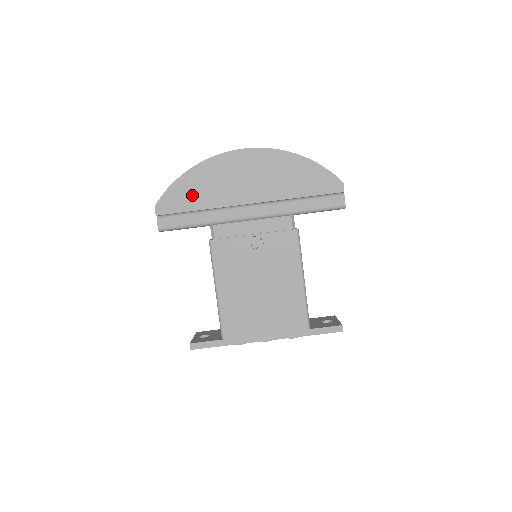
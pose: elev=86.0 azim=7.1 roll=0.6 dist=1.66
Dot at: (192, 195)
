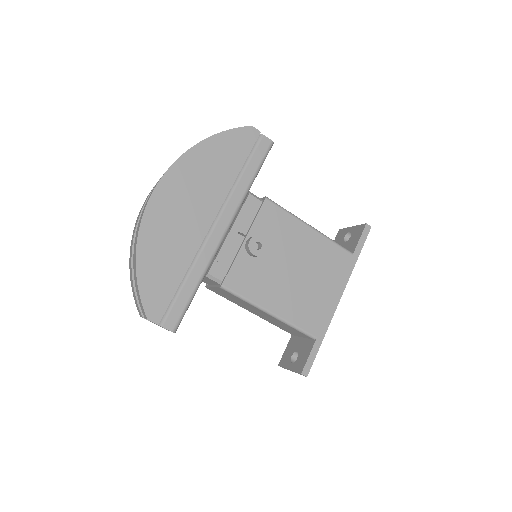
Dot at: (164, 272)
